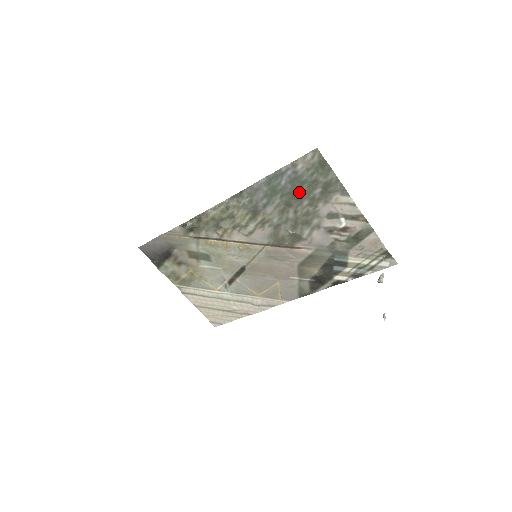
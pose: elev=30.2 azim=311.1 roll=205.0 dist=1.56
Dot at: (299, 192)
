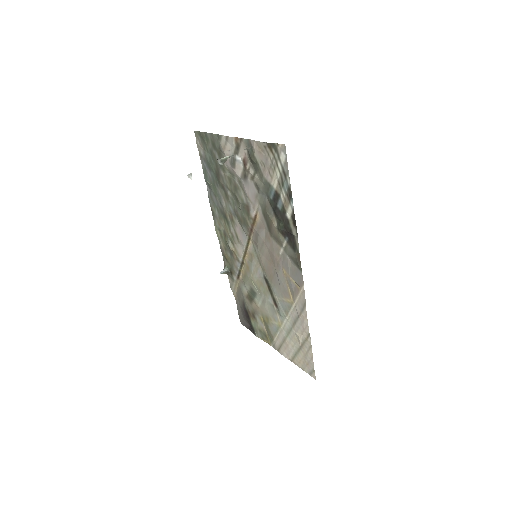
Dot at: (216, 170)
